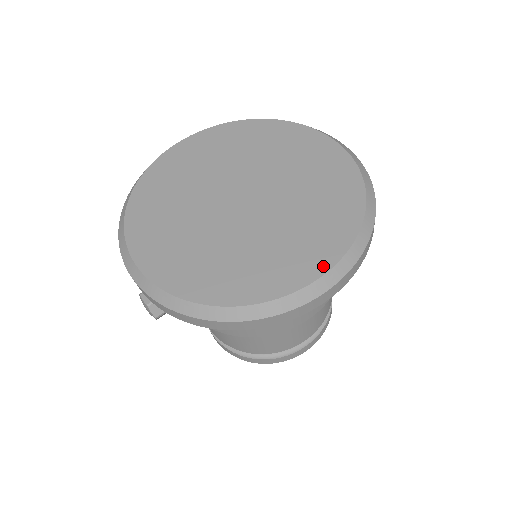
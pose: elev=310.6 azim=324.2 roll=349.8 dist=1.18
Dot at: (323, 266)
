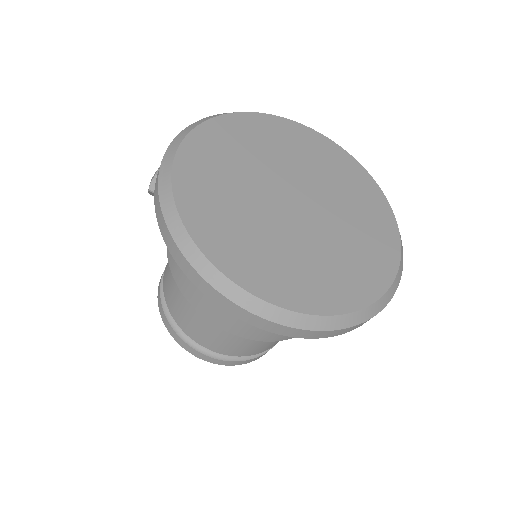
Dot at: (272, 296)
